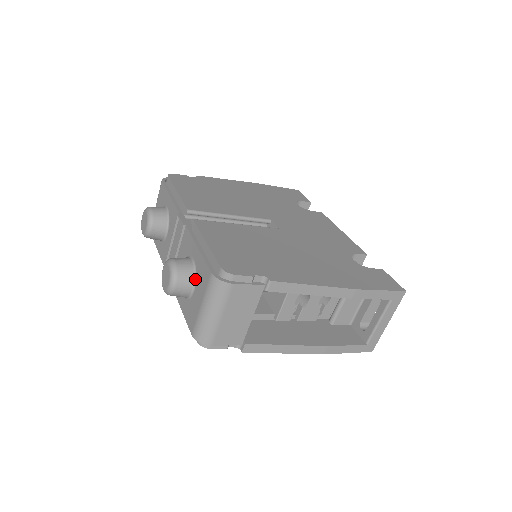
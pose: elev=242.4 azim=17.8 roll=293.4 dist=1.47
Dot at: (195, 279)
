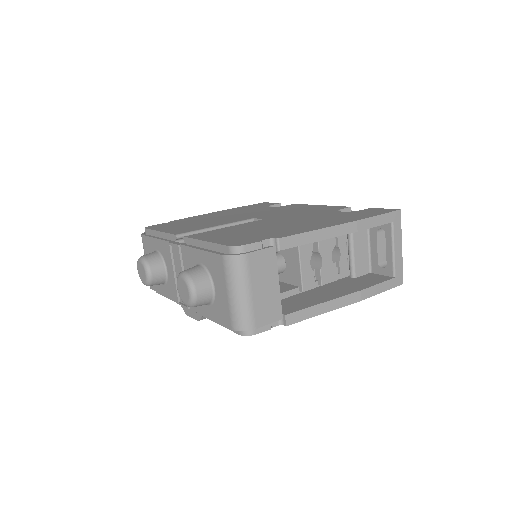
Dot at: (211, 277)
